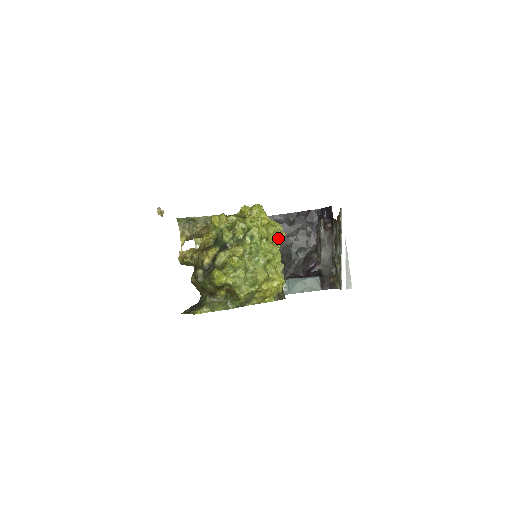
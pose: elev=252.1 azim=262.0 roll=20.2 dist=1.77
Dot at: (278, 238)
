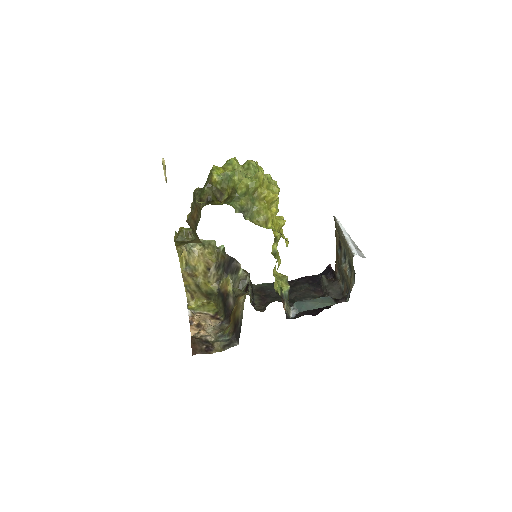
Dot at: (276, 206)
